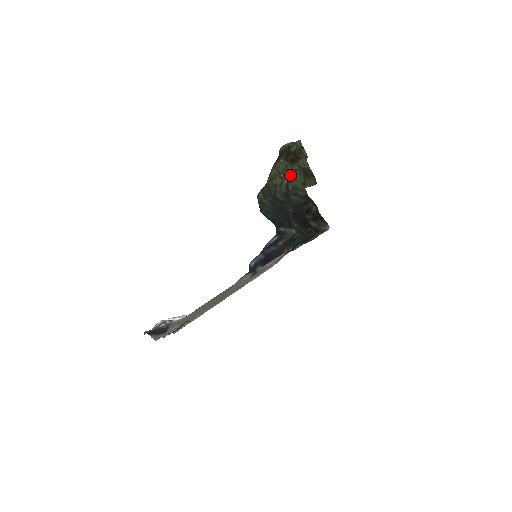
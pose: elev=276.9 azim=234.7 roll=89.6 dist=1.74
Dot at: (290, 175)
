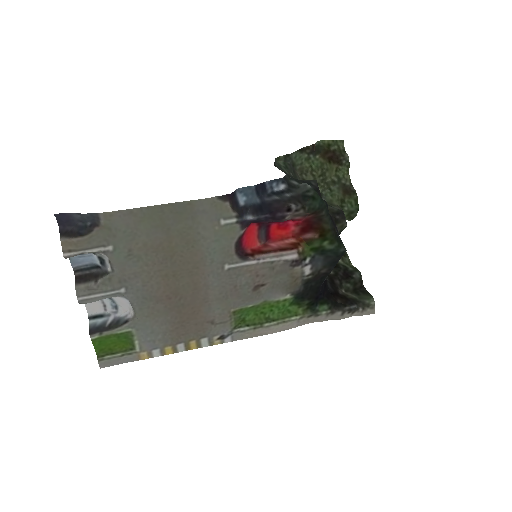
Dot at: (326, 186)
